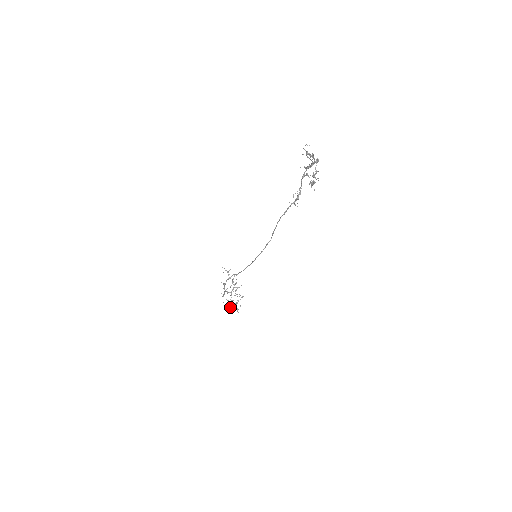
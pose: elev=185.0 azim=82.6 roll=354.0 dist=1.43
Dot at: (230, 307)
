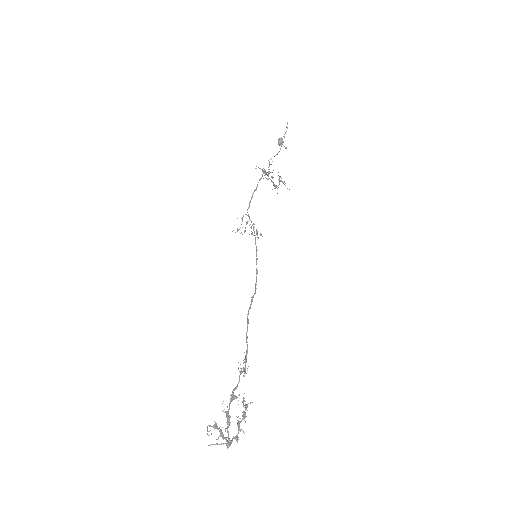
Dot at: occluded
